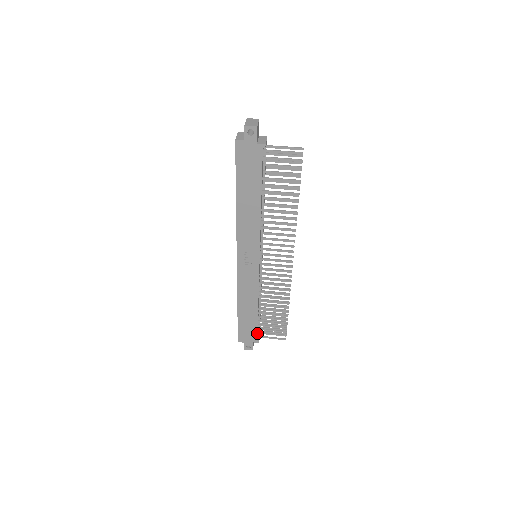
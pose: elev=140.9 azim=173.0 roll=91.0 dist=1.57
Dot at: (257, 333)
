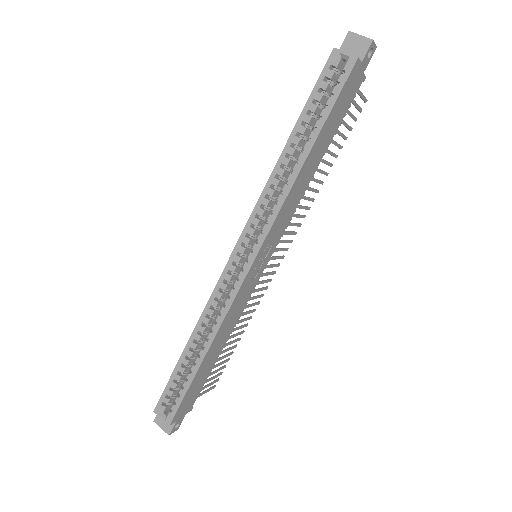
Dot at: (198, 393)
